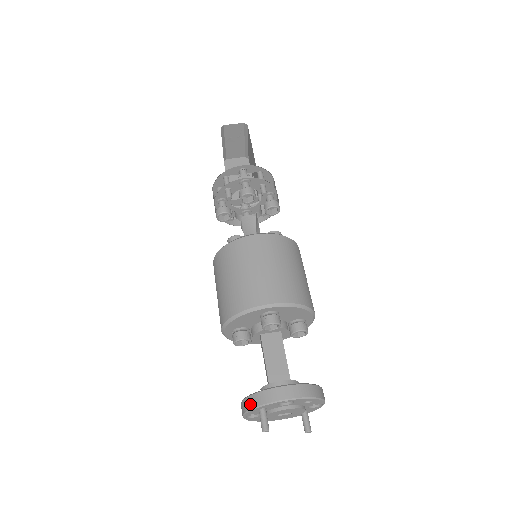
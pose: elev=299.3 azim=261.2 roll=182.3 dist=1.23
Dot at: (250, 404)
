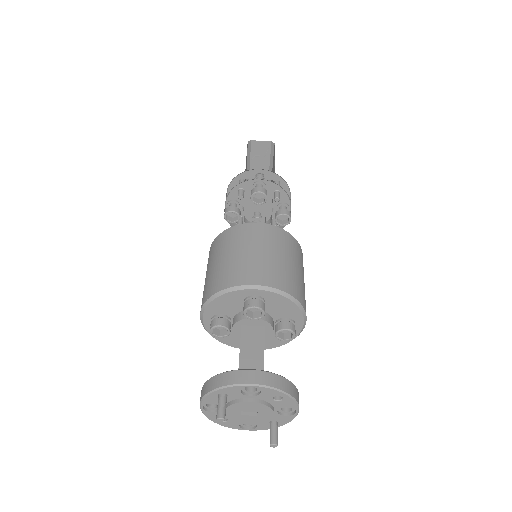
Dot at: (210, 386)
